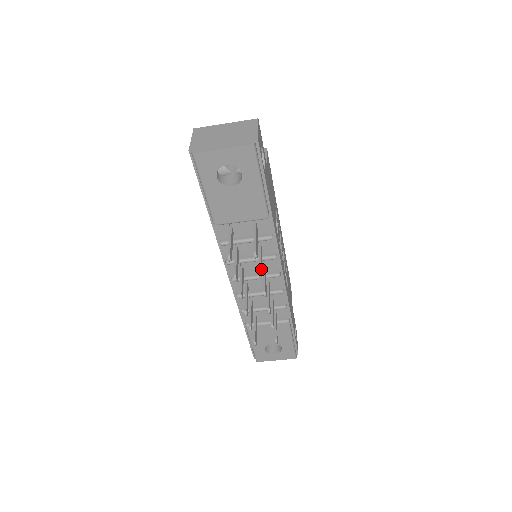
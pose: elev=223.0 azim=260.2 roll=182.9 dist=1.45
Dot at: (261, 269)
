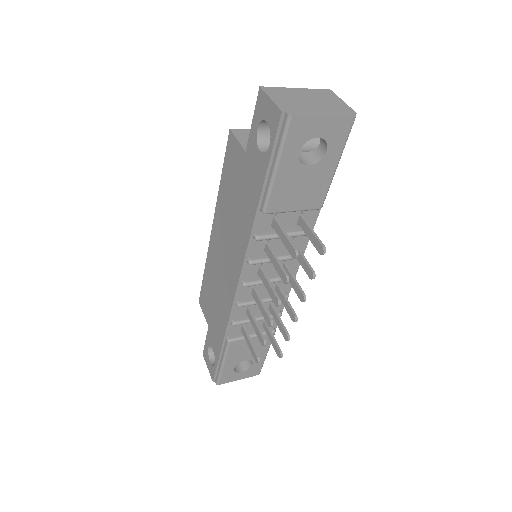
Dot at: (310, 268)
